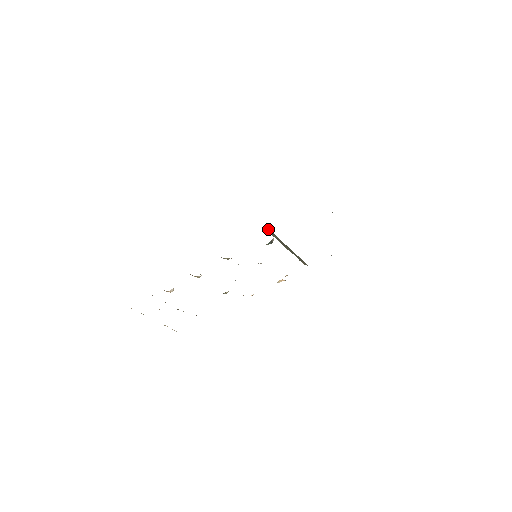
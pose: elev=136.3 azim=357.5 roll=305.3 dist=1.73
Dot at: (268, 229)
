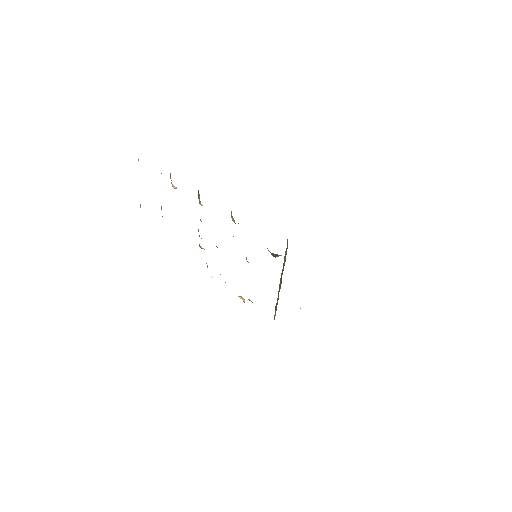
Dot at: occluded
